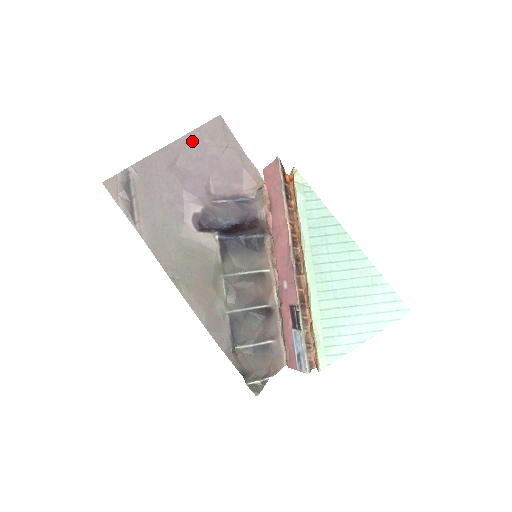
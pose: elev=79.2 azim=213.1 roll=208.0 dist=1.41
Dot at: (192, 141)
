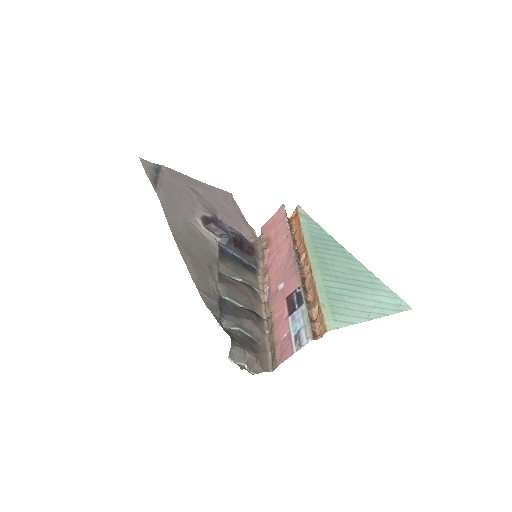
Dot at: (210, 189)
